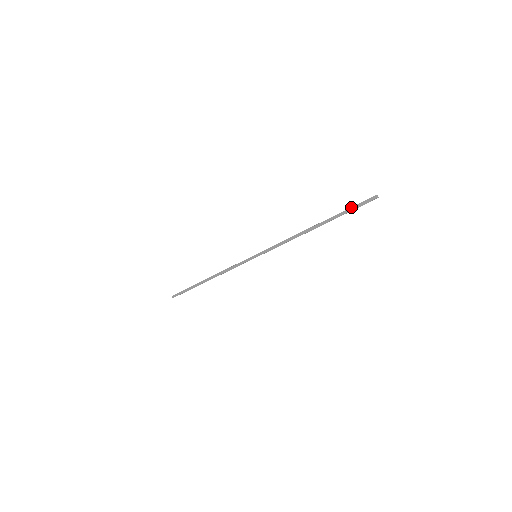
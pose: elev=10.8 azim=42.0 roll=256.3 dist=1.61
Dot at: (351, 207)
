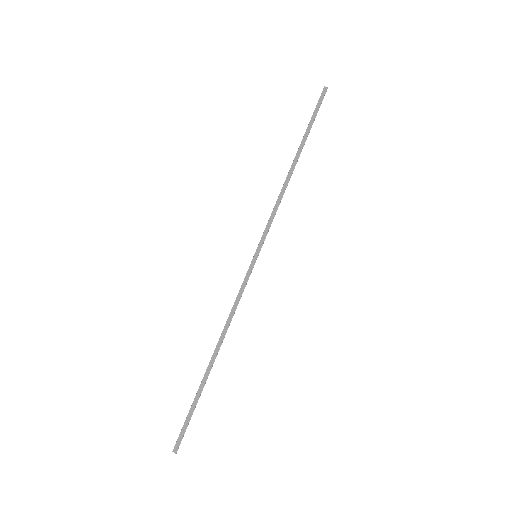
Dot at: (312, 115)
